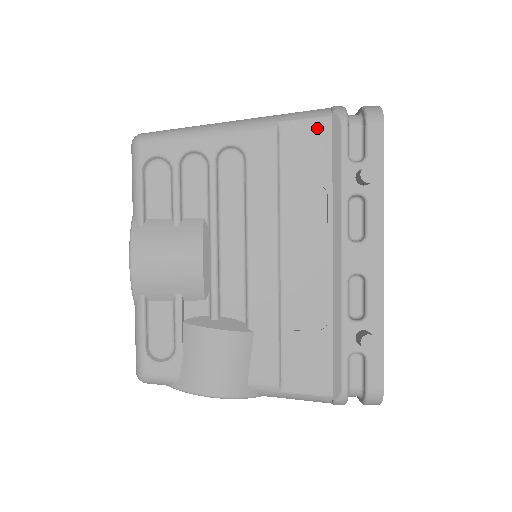
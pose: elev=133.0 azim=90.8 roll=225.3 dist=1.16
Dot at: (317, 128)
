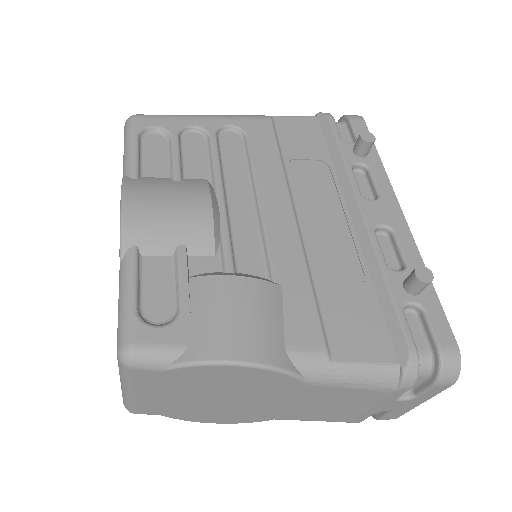
Dot at: (307, 122)
